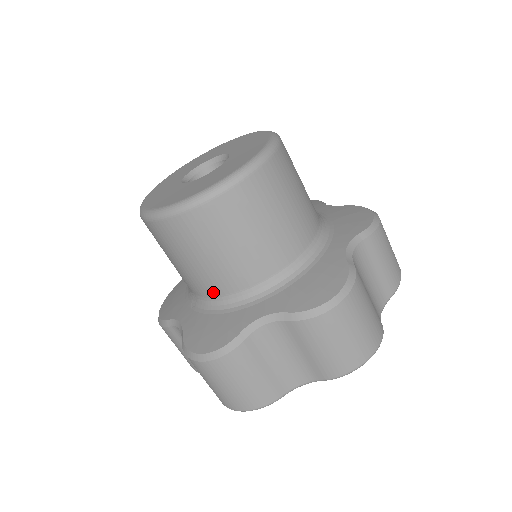
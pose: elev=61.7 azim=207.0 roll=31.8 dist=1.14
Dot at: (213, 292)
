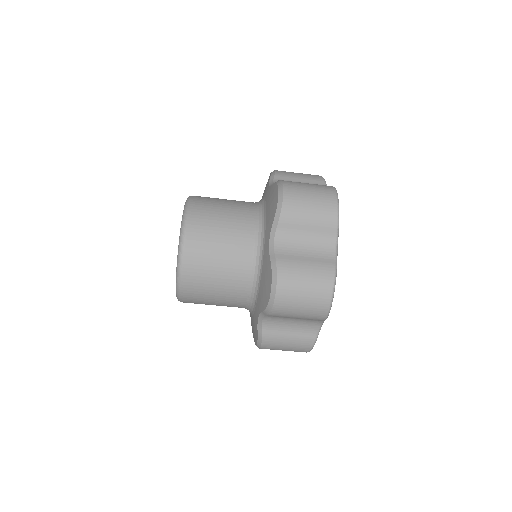
Dot at: (246, 275)
